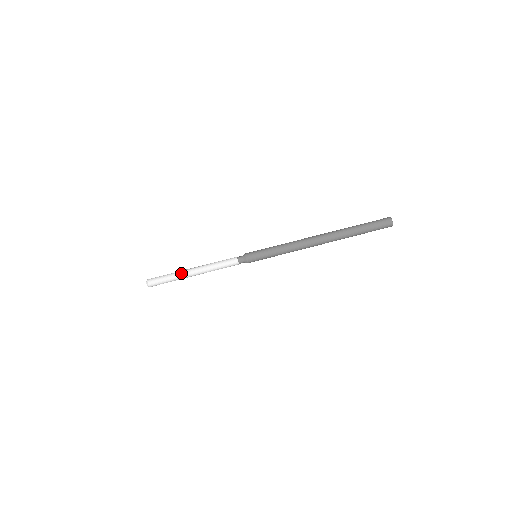
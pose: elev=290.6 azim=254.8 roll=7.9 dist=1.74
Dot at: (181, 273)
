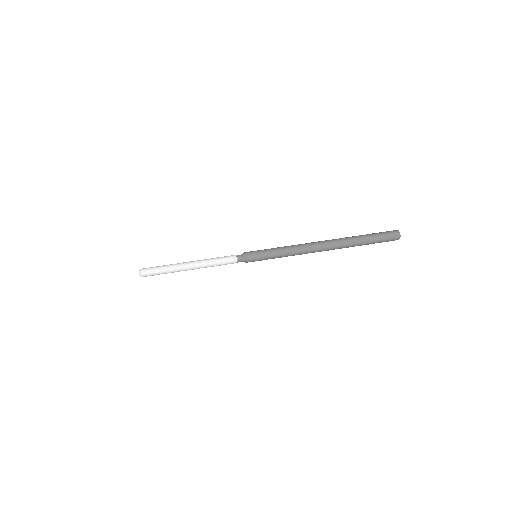
Dot at: (176, 265)
